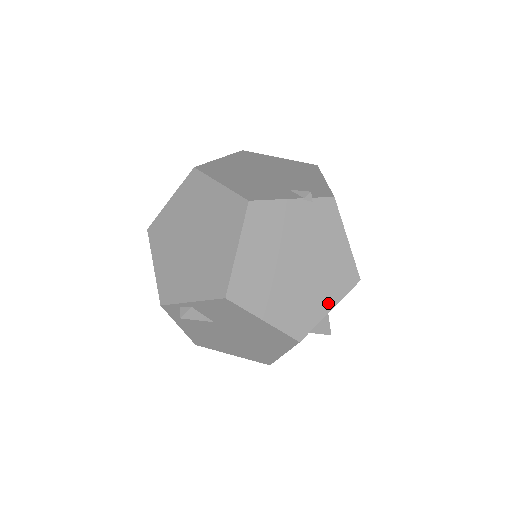
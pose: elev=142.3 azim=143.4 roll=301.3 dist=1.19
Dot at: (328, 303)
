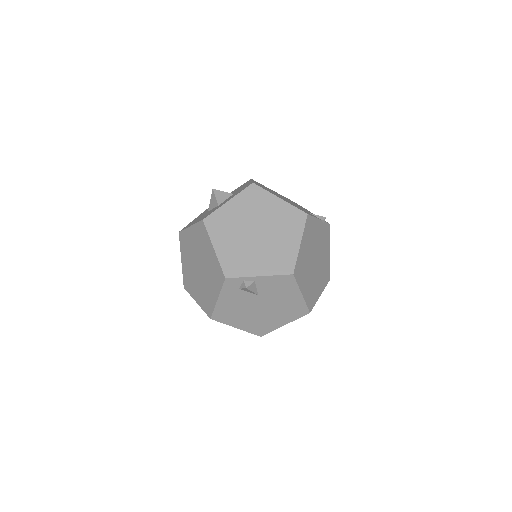
Dot at: (320, 290)
